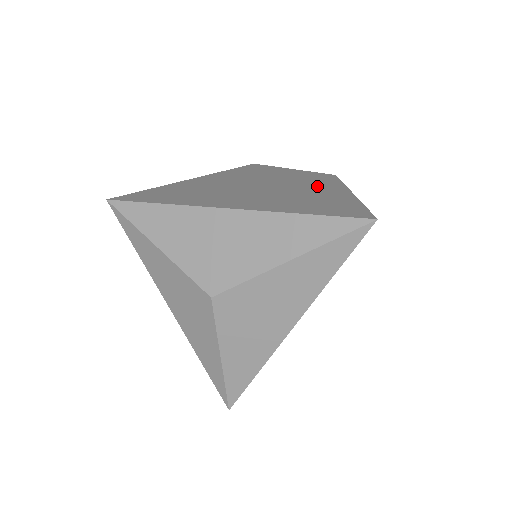
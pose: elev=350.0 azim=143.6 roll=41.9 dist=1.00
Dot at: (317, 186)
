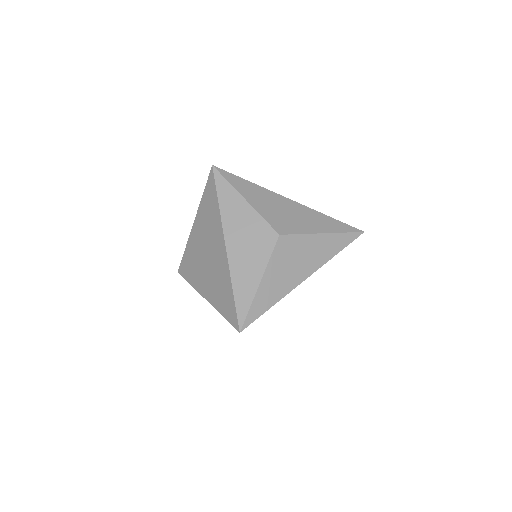
Dot at: occluded
